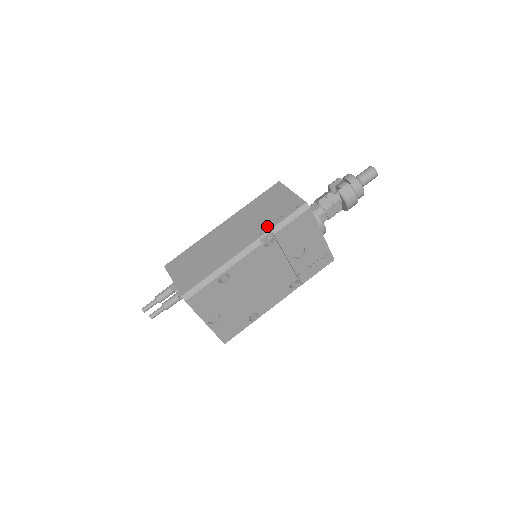
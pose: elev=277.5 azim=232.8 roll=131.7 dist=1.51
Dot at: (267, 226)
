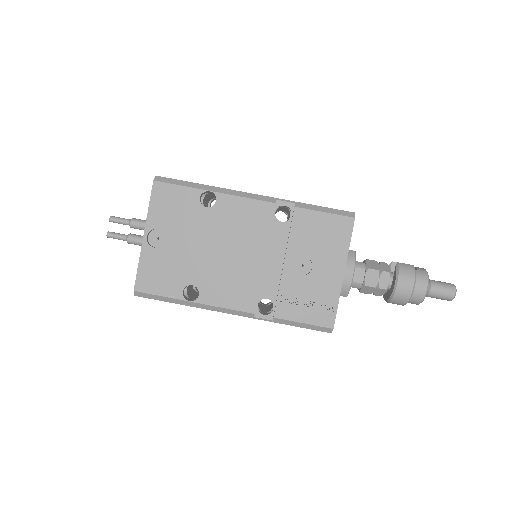
Dot at: occluded
